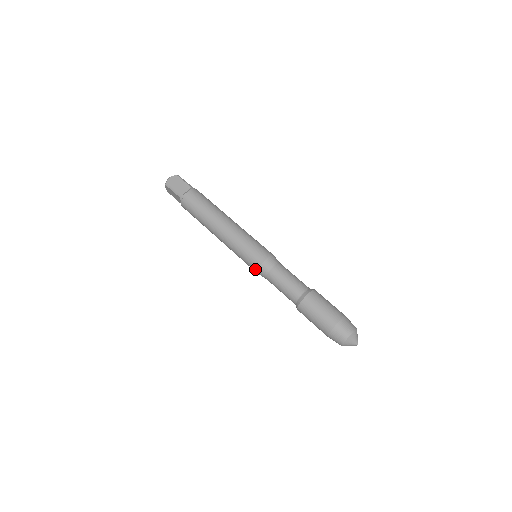
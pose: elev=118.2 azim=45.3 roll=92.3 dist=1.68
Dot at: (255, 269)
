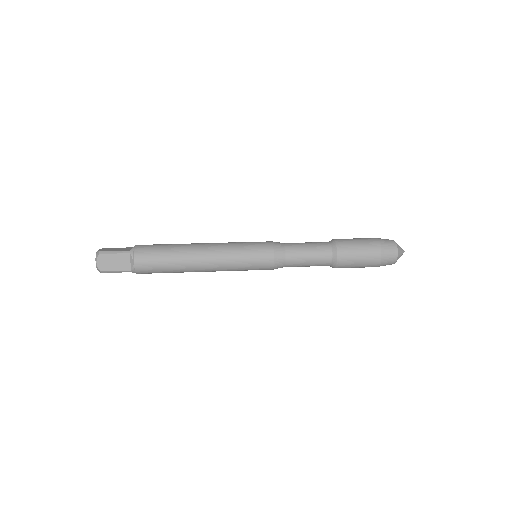
Dot at: (270, 255)
